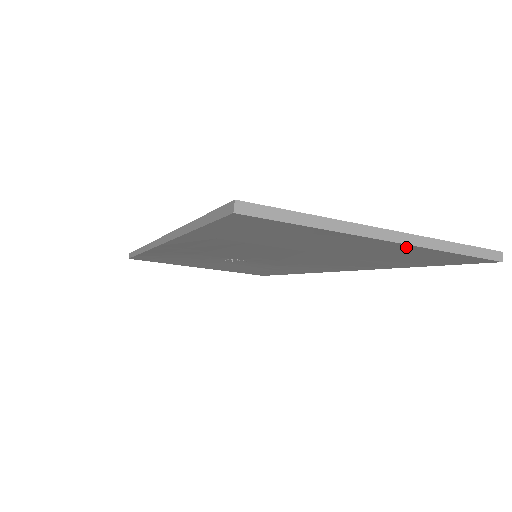
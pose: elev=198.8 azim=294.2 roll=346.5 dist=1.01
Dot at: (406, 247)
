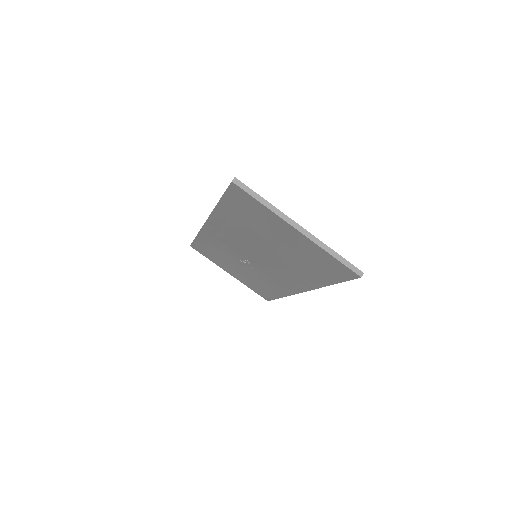
Dot at: (310, 242)
